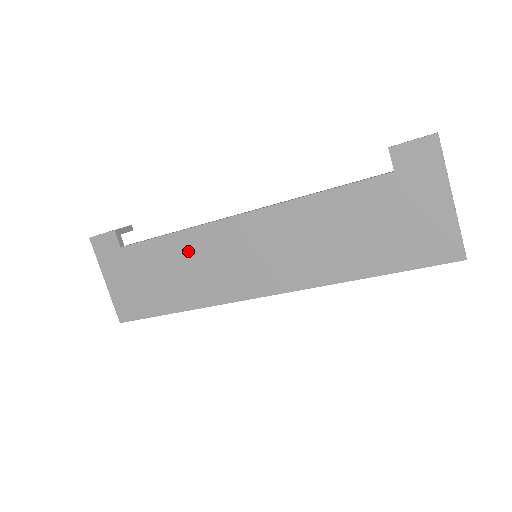
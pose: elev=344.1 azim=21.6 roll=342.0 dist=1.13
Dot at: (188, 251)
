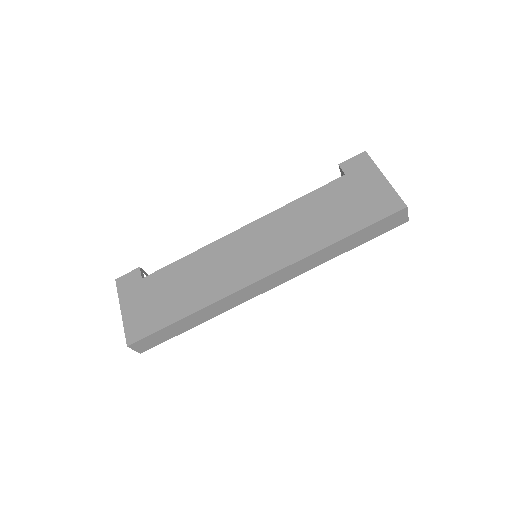
Dot at: (201, 263)
